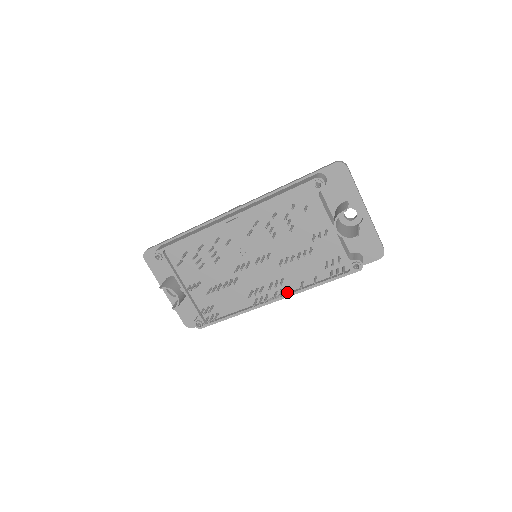
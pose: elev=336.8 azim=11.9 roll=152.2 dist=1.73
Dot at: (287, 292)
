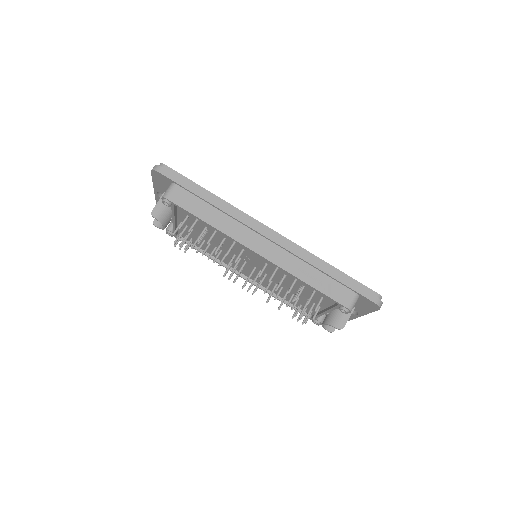
Dot at: (257, 282)
